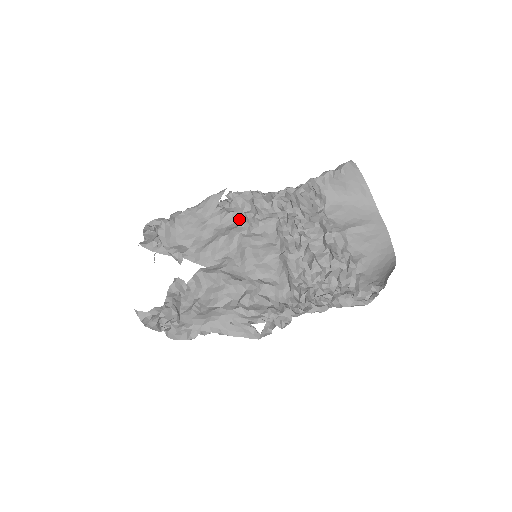
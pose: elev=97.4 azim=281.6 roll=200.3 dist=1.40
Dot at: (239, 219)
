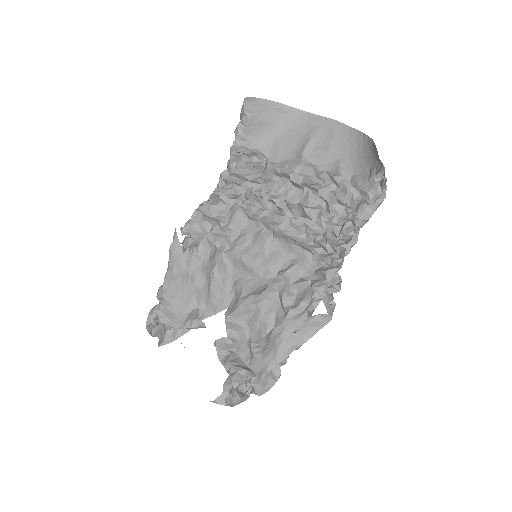
Dot at: (211, 242)
